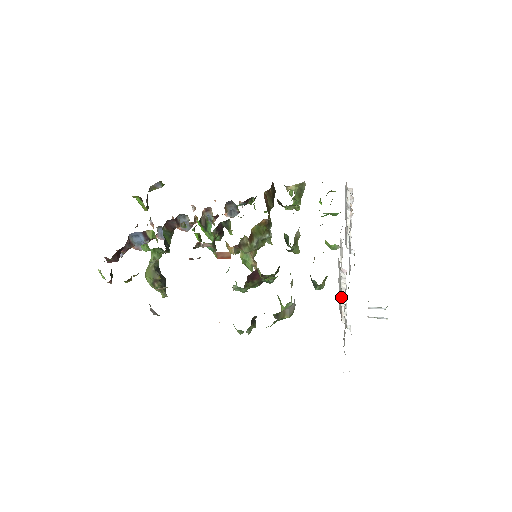
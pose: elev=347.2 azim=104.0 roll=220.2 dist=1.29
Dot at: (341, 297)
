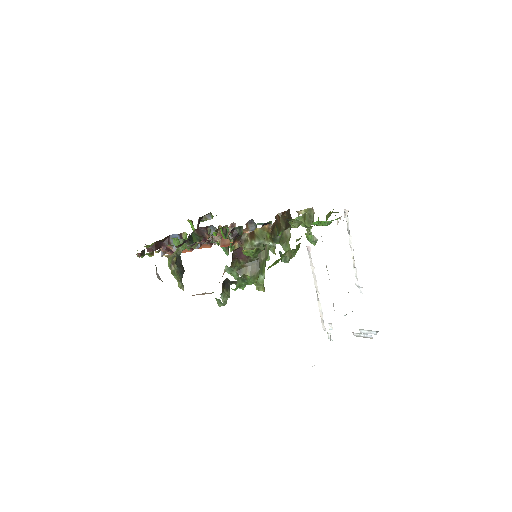
Dot at: (316, 291)
